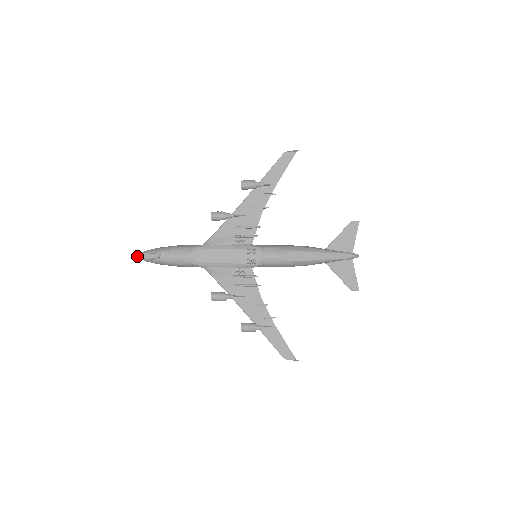
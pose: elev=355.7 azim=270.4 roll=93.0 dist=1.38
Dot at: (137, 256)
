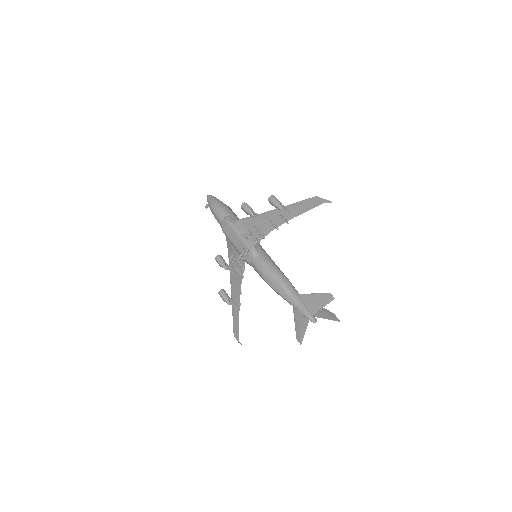
Dot at: (207, 196)
